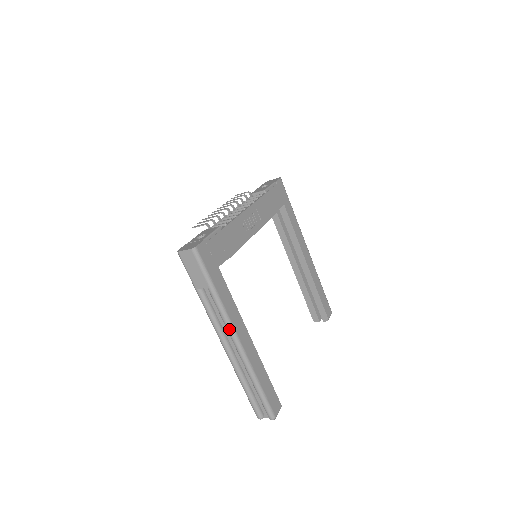
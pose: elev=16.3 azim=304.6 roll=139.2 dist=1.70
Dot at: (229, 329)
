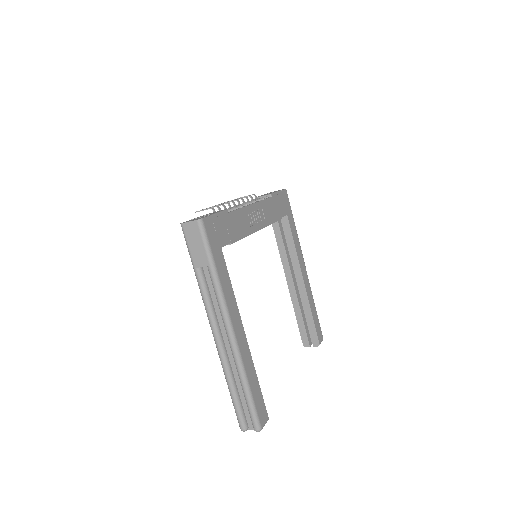
Dot at: (224, 316)
